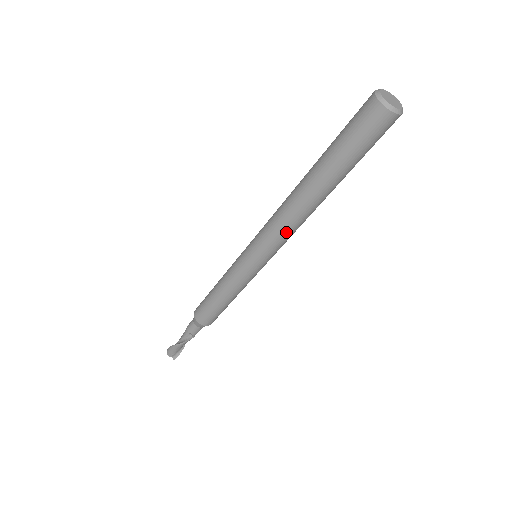
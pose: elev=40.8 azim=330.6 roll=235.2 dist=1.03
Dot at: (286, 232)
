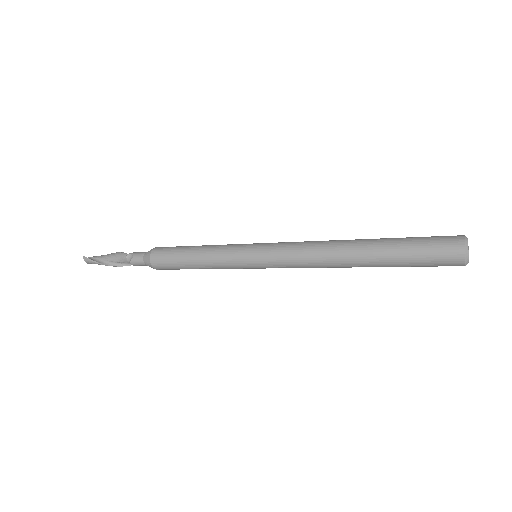
Dot at: (308, 267)
